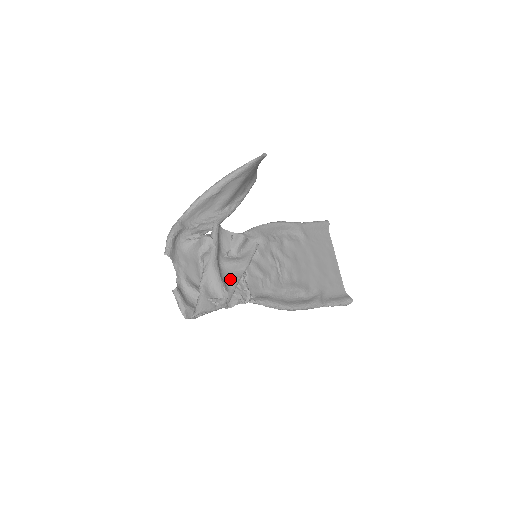
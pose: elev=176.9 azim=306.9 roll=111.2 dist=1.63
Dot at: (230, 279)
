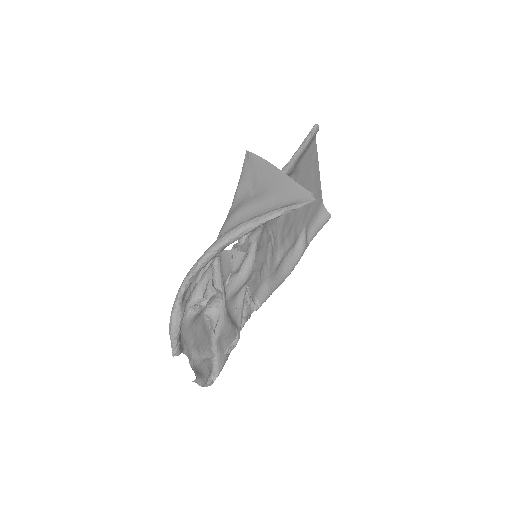
Dot at: (236, 309)
